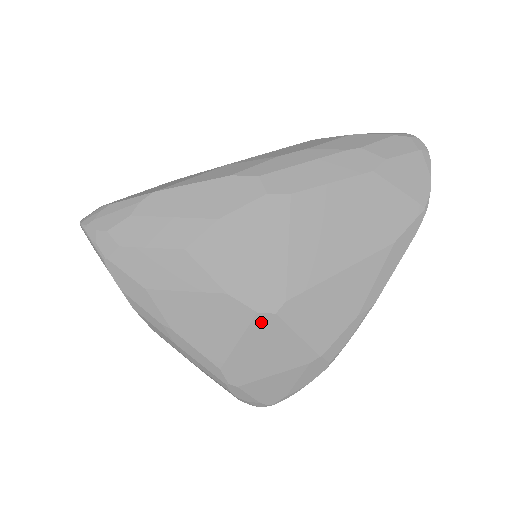
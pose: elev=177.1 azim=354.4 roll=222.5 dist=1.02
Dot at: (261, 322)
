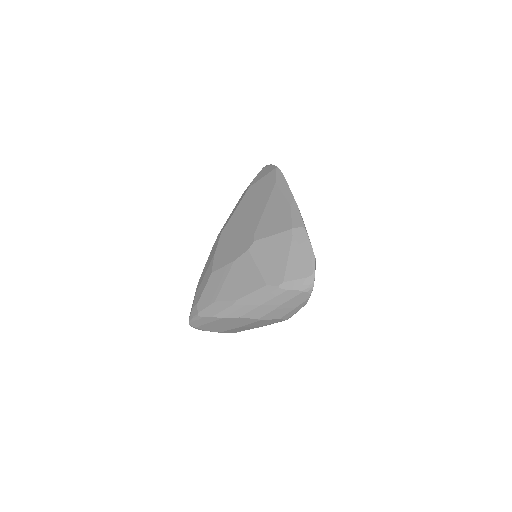
Dot at: (254, 250)
